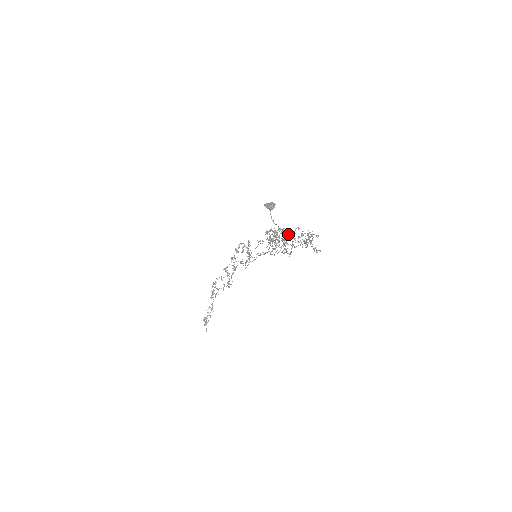
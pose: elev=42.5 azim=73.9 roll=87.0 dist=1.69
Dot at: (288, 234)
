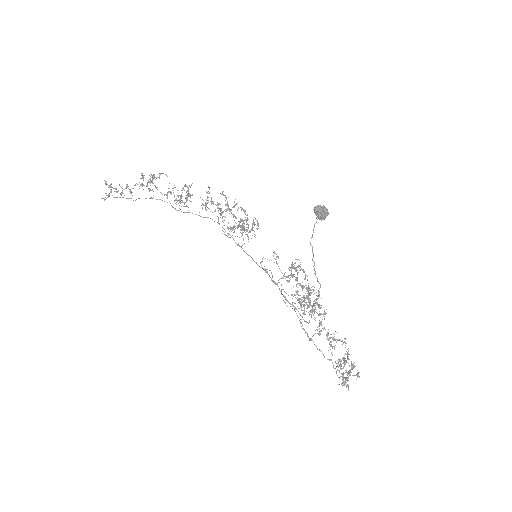
Dot at: (328, 332)
